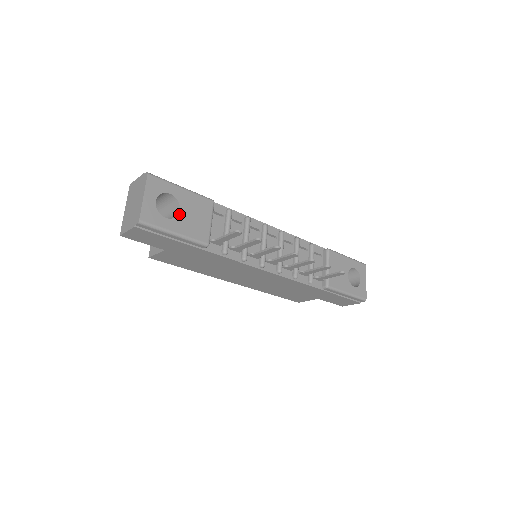
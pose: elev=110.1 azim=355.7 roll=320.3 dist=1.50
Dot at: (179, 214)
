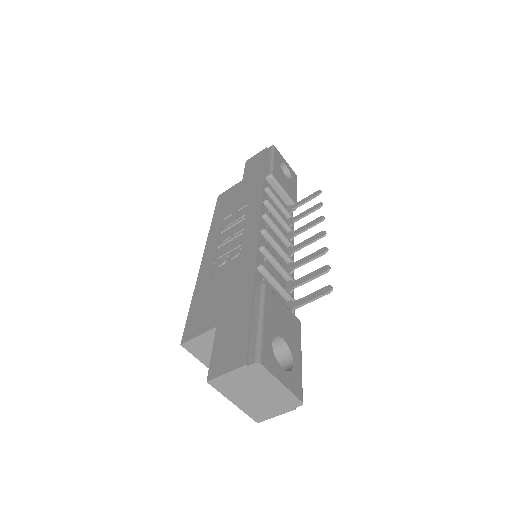
Dot at: (286, 343)
